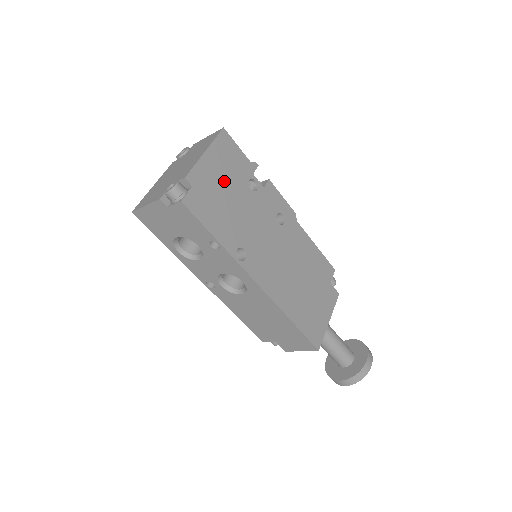
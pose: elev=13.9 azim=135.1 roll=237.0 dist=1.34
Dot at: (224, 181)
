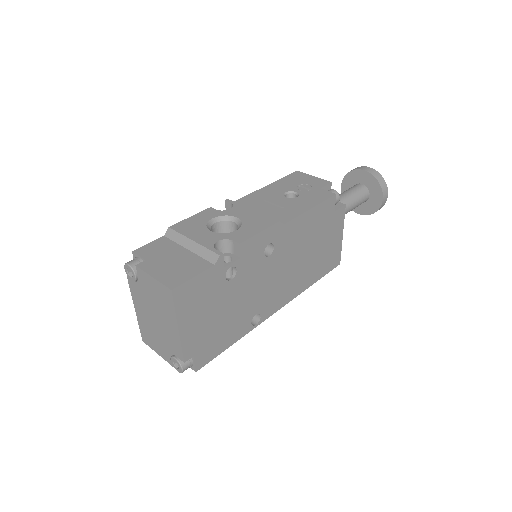
Dot at: (209, 314)
